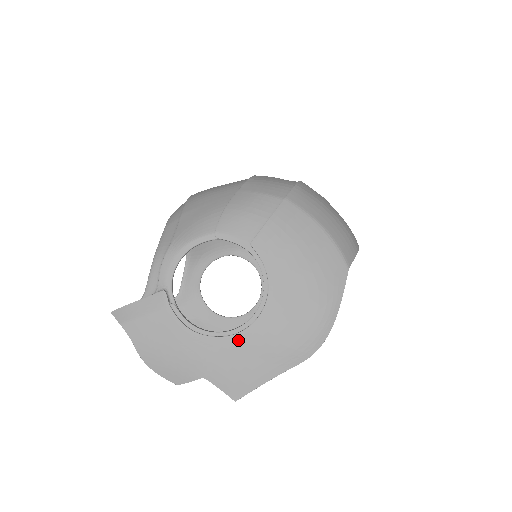
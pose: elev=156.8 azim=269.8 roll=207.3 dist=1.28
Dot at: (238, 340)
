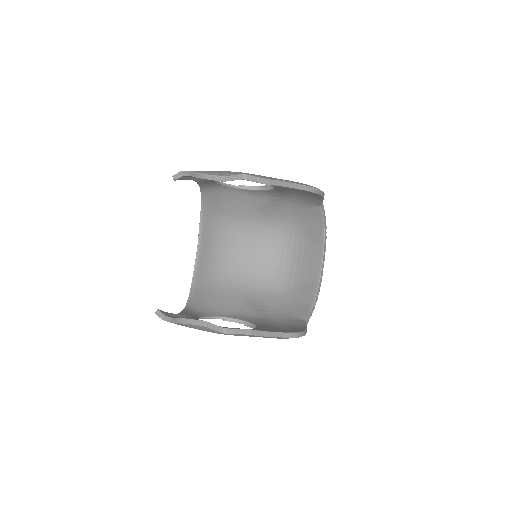
Dot at: occluded
